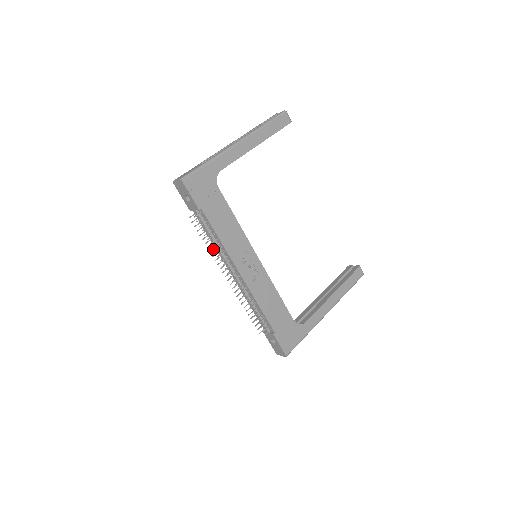
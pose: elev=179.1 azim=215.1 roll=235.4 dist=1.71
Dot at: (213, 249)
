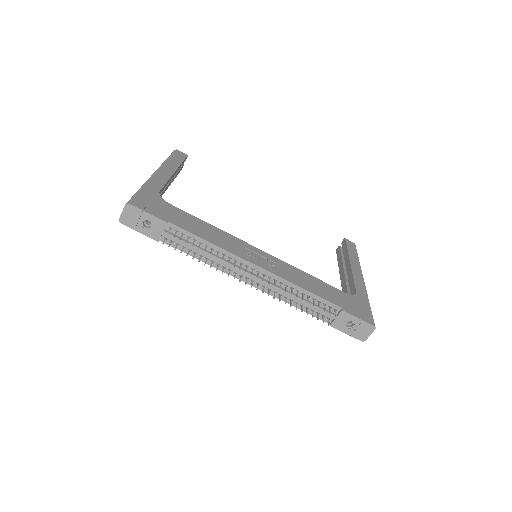
Dot at: (211, 264)
